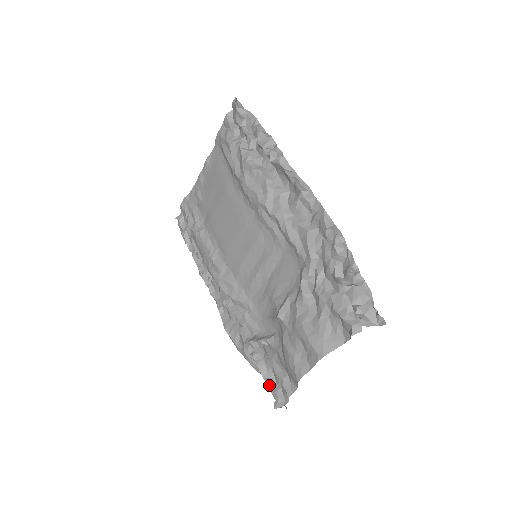
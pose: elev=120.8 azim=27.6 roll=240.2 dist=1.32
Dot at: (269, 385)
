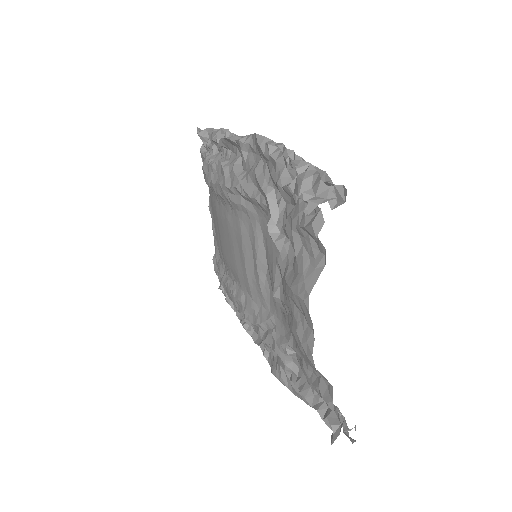
Dot at: (318, 412)
